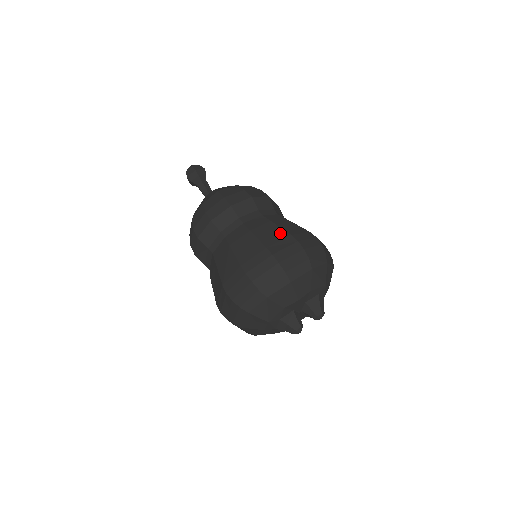
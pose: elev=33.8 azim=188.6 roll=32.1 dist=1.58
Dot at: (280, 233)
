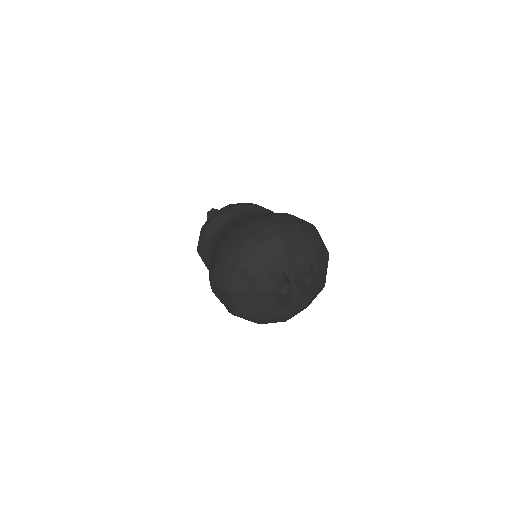
Dot at: (276, 213)
